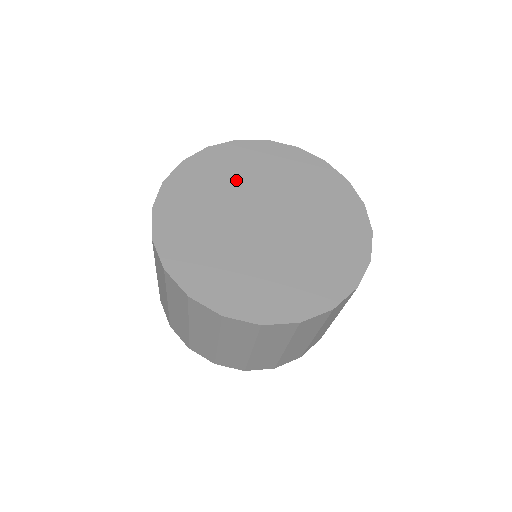
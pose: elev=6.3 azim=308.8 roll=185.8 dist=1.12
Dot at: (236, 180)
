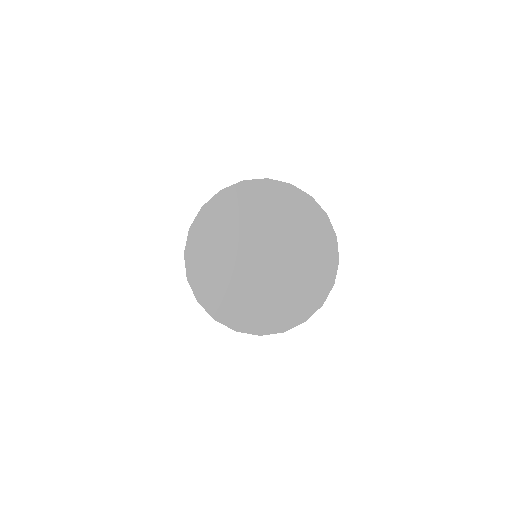
Dot at: (233, 230)
